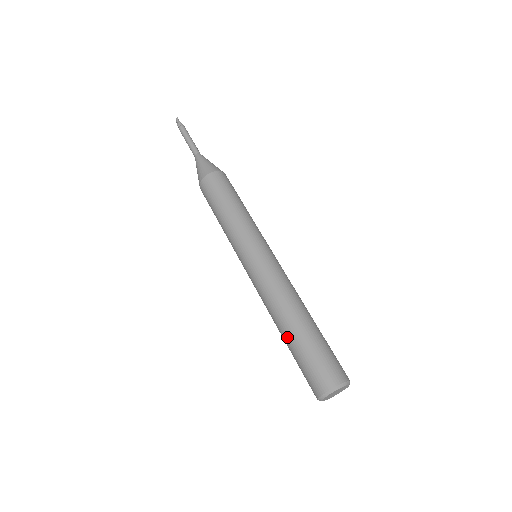
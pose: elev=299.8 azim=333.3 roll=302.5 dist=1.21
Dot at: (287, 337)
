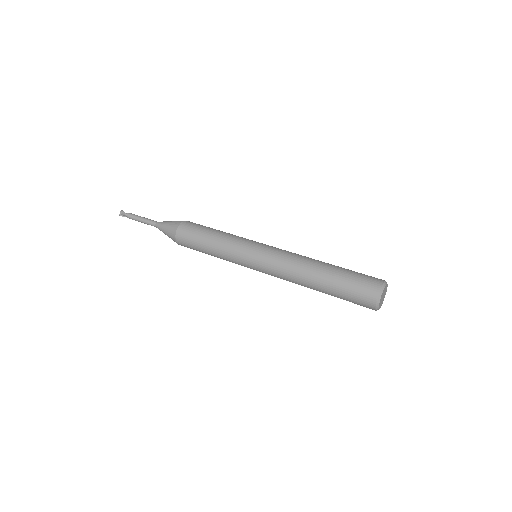
Dot at: (326, 273)
